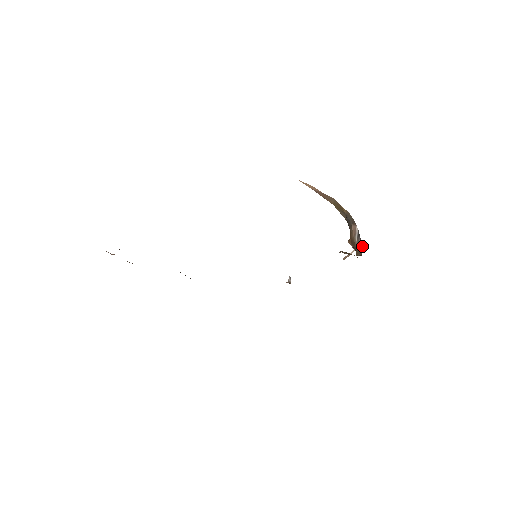
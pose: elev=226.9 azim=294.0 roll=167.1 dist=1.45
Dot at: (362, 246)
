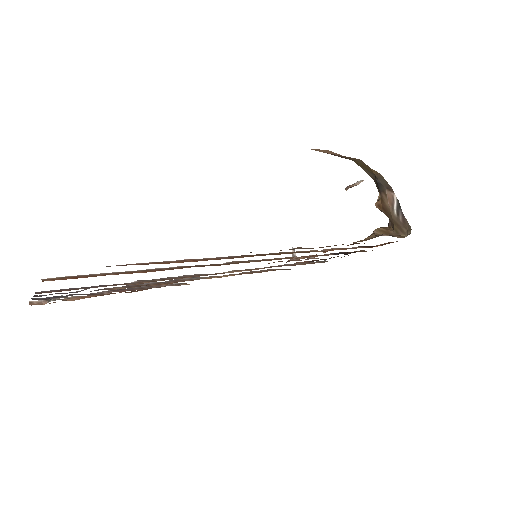
Dot at: (406, 224)
